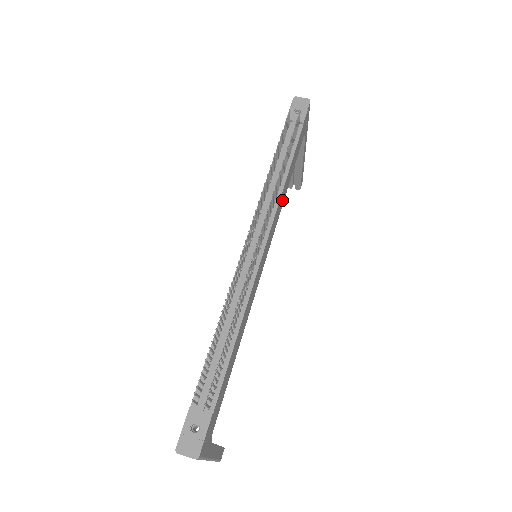
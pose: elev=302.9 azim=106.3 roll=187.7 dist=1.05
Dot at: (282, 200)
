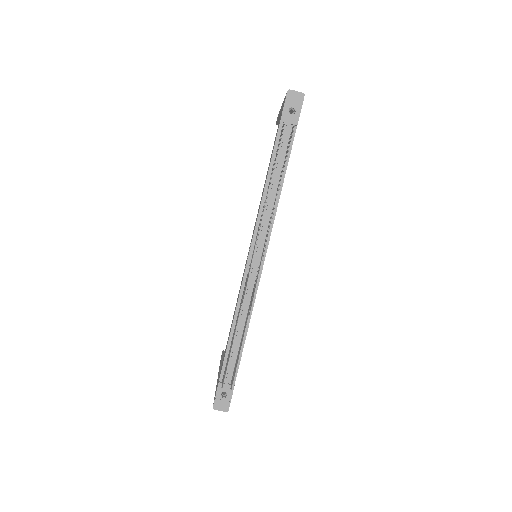
Dot at: occluded
